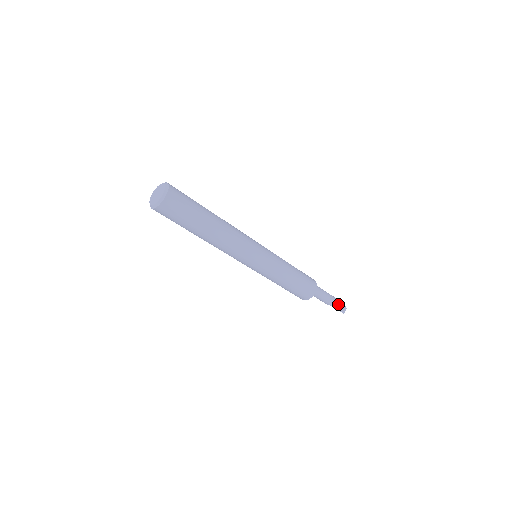
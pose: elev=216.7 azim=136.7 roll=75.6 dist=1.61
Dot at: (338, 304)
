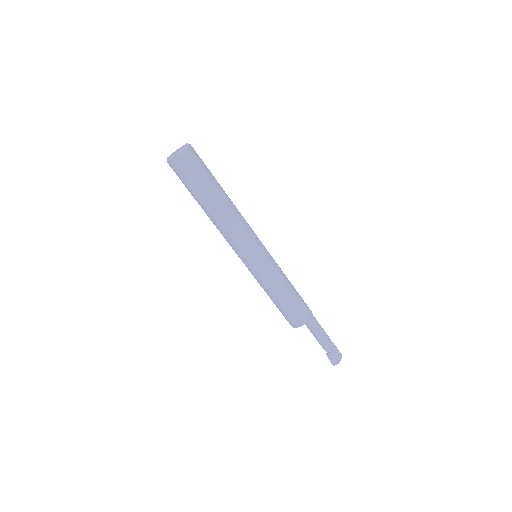
Dot at: (331, 353)
